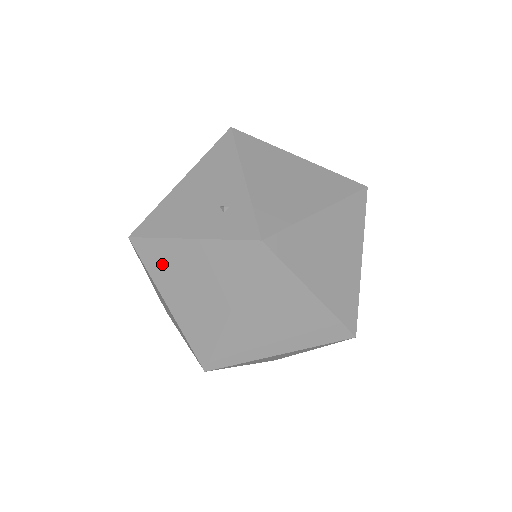
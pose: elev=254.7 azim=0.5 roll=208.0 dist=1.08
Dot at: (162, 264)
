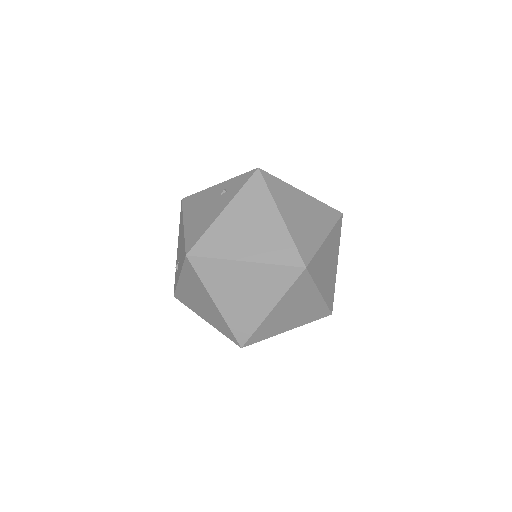
Dot at: (221, 242)
